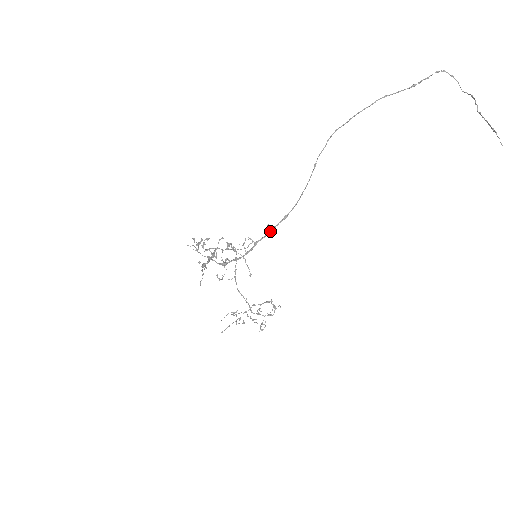
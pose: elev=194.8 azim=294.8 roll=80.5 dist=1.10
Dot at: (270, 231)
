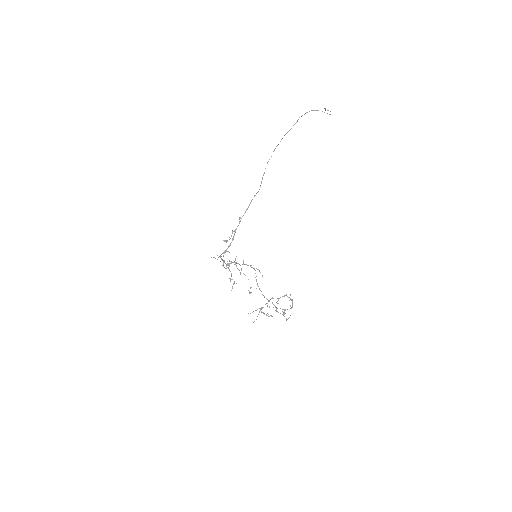
Dot at: (240, 220)
